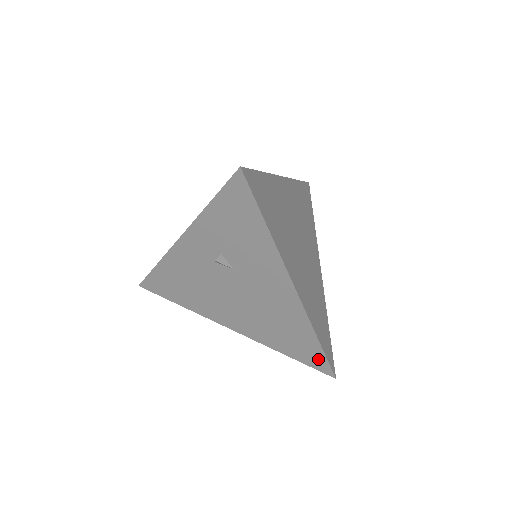
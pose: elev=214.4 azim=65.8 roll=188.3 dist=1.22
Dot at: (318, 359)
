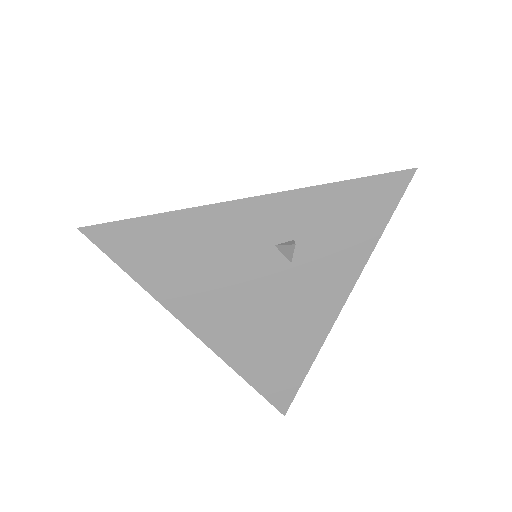
Dot at: (286, 390)
